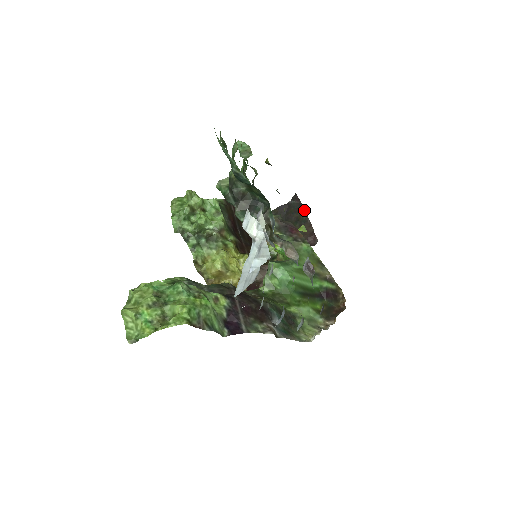
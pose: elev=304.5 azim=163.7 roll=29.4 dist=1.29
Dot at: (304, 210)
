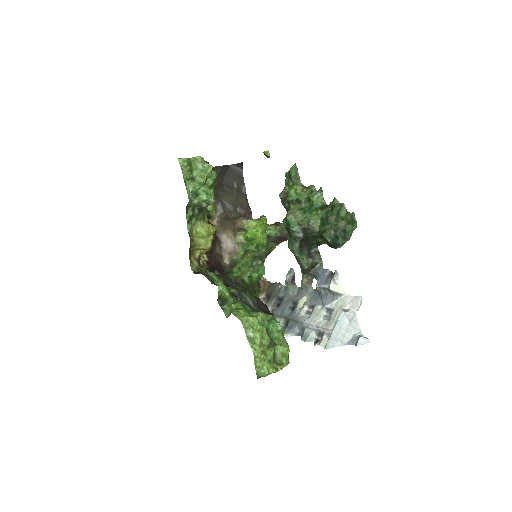
Dot at: occluded
